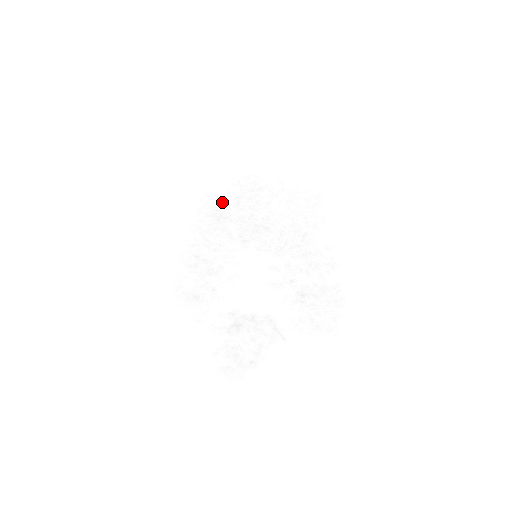
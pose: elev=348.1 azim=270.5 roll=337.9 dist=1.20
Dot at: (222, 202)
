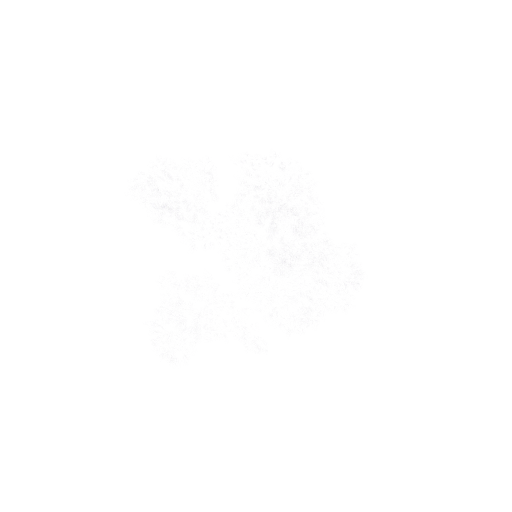
Dot at: occluded
